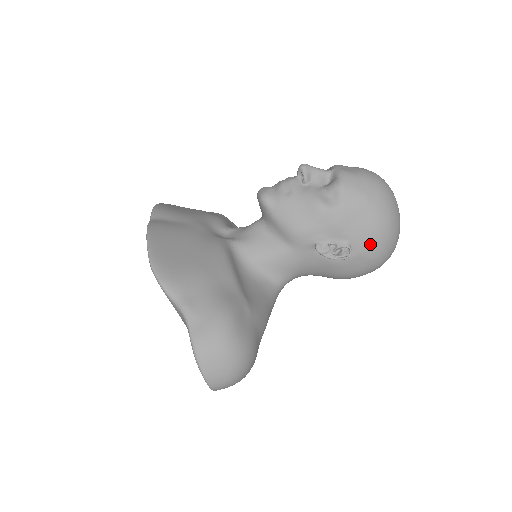
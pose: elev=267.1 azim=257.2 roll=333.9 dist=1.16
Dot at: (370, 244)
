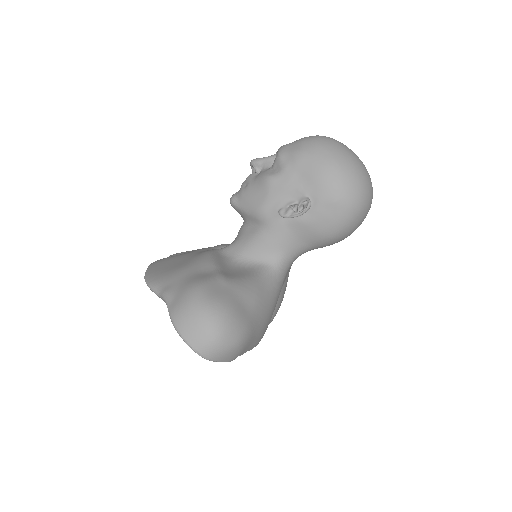
Dot at: (325, 188)
